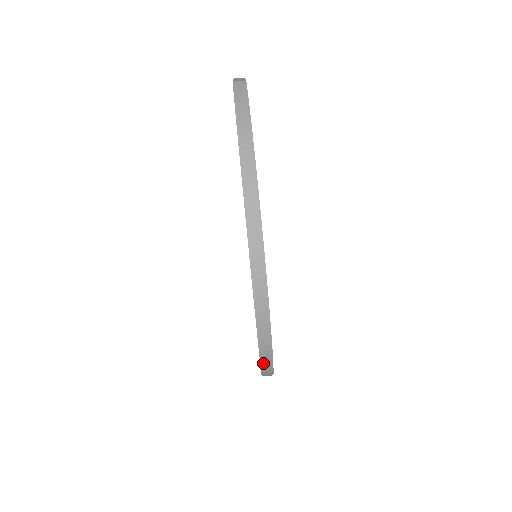
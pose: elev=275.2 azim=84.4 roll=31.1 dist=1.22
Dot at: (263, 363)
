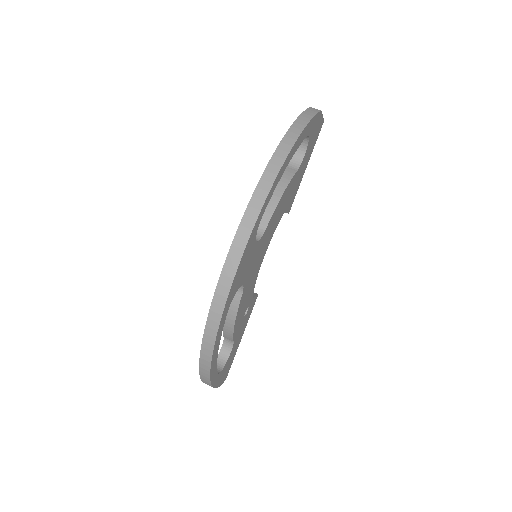
Dot at: (205, 340)
